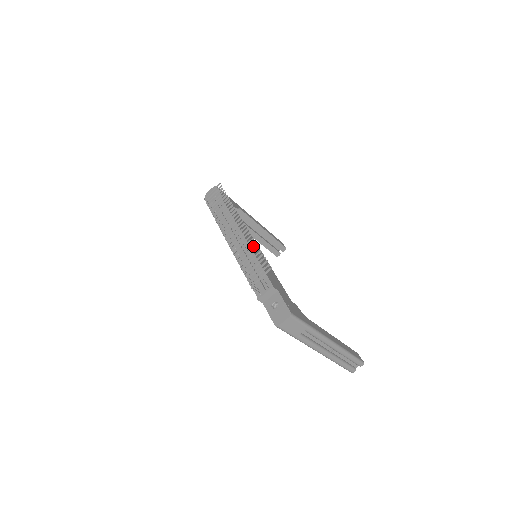
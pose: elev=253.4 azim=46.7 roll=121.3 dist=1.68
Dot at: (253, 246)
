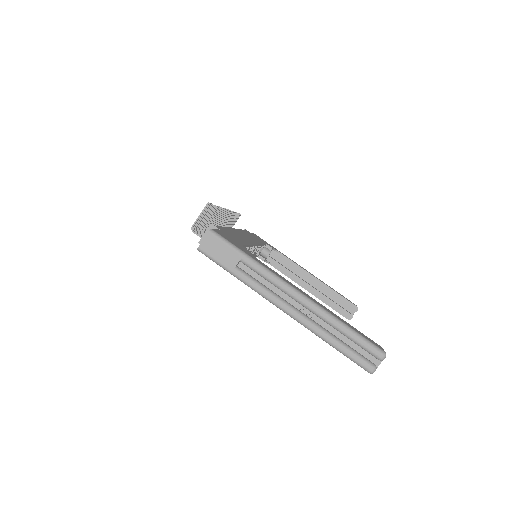
Dot at: (215, 210)
